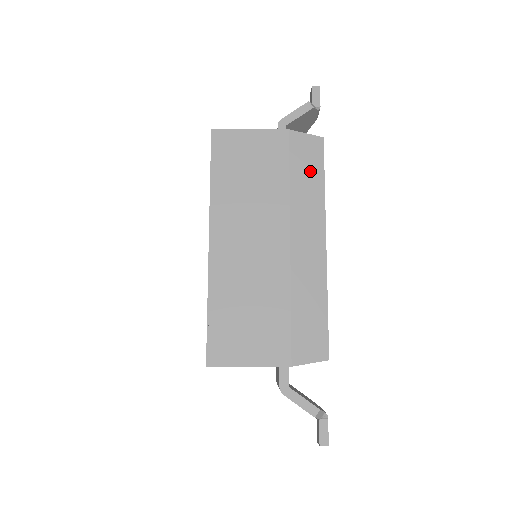
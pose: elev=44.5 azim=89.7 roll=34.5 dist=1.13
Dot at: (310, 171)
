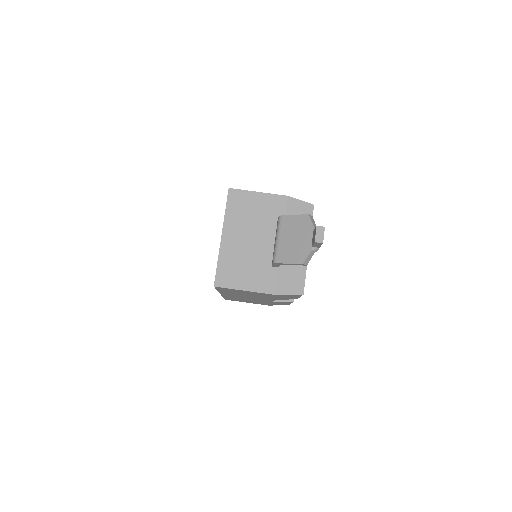
Dot at: occluded
